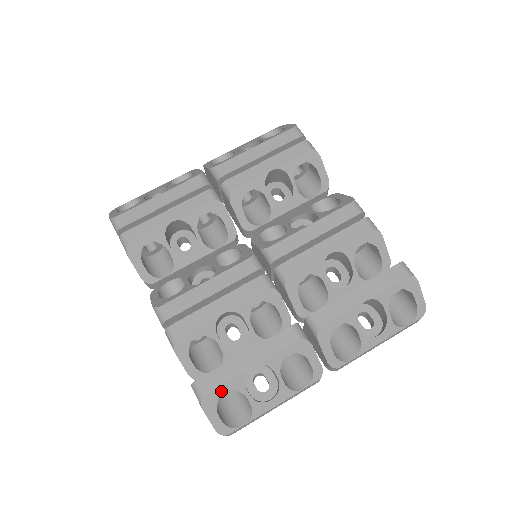
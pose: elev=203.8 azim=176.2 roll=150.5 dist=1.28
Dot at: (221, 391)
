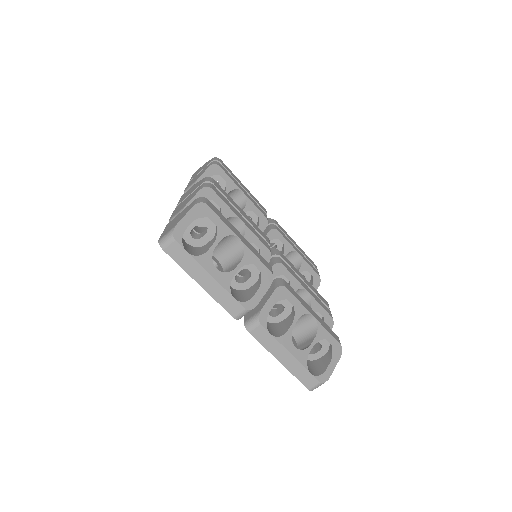
Dot at: (214, 217)
